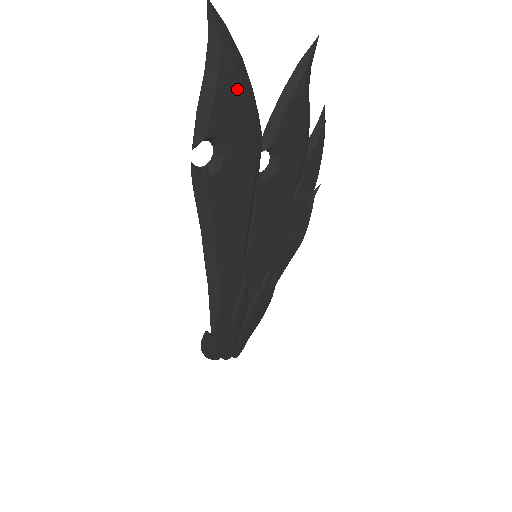
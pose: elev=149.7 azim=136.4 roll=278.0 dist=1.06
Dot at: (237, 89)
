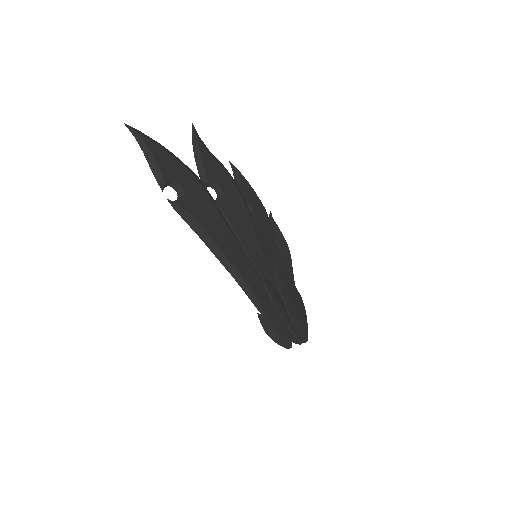
Dot at: (165, 155)
